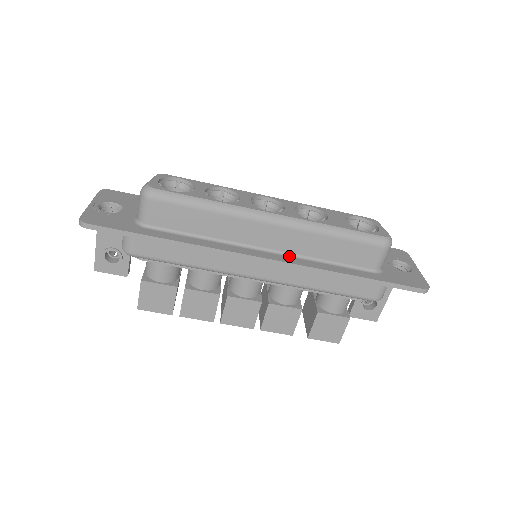
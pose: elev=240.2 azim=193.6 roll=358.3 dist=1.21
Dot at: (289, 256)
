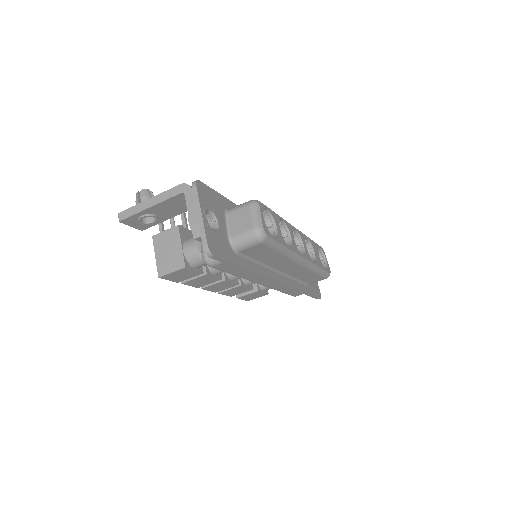
Dot at: (286, 276)
